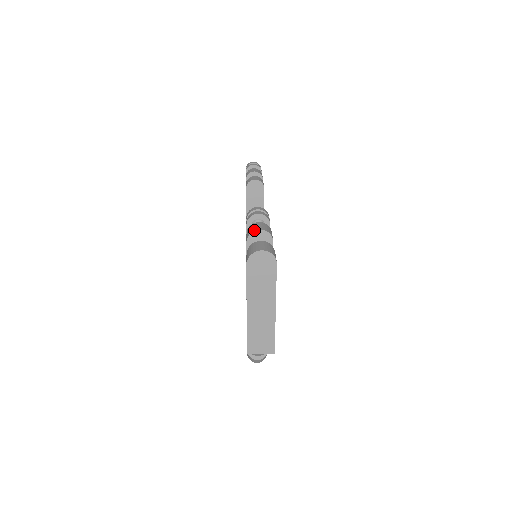
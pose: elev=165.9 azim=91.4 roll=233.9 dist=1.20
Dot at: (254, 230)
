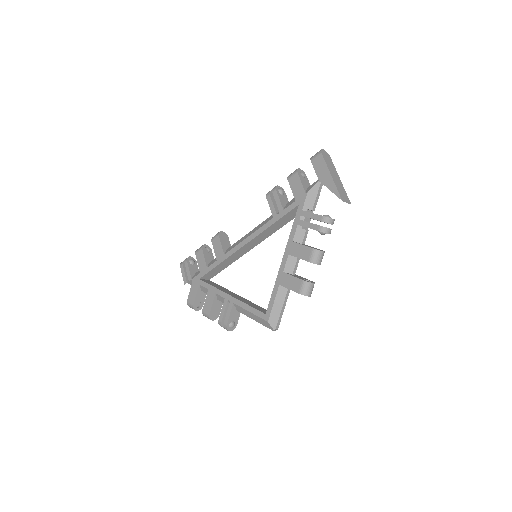
Dot at: (298, 168)
